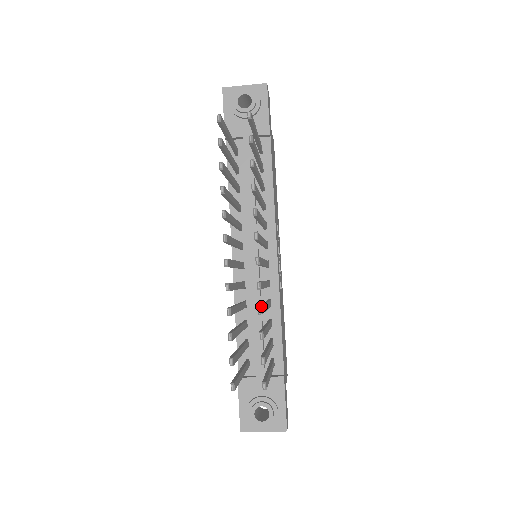
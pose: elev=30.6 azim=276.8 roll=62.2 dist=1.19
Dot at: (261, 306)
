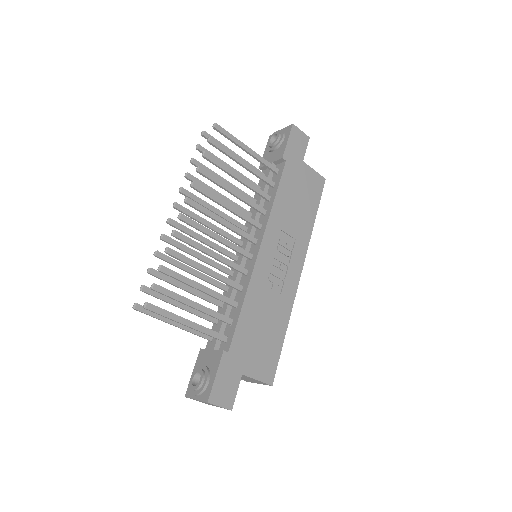
Dot at: (168, 247)
